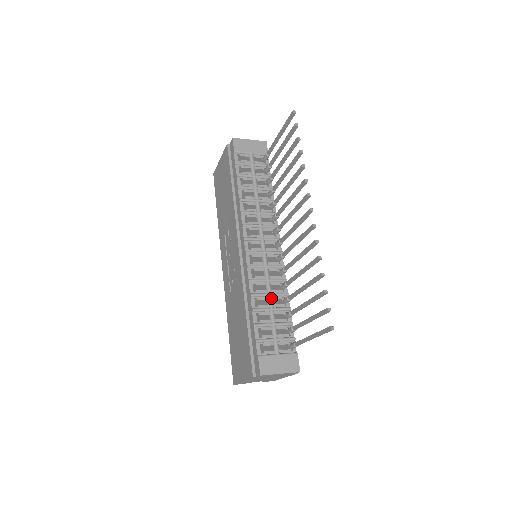
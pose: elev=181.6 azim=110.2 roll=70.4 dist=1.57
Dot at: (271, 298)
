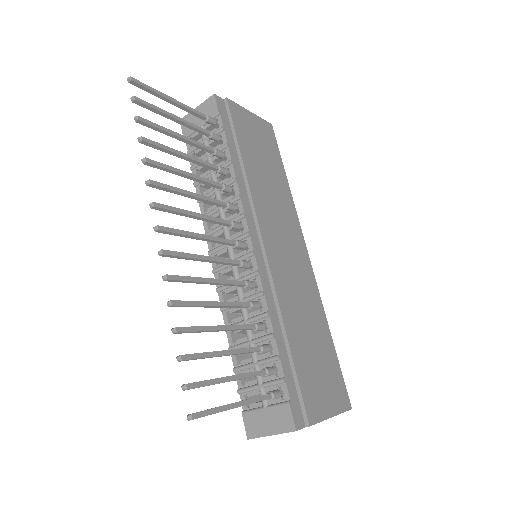
Dot at: occluded
